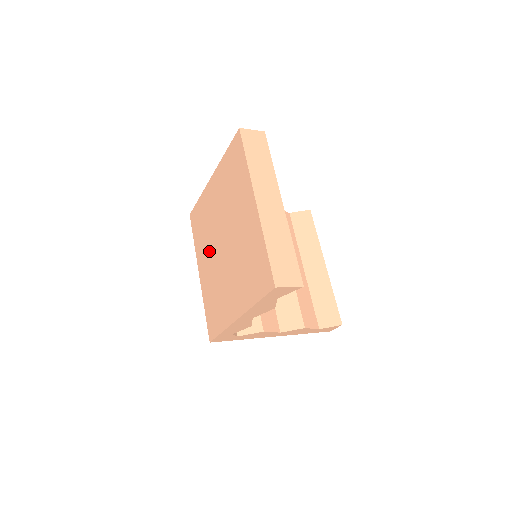
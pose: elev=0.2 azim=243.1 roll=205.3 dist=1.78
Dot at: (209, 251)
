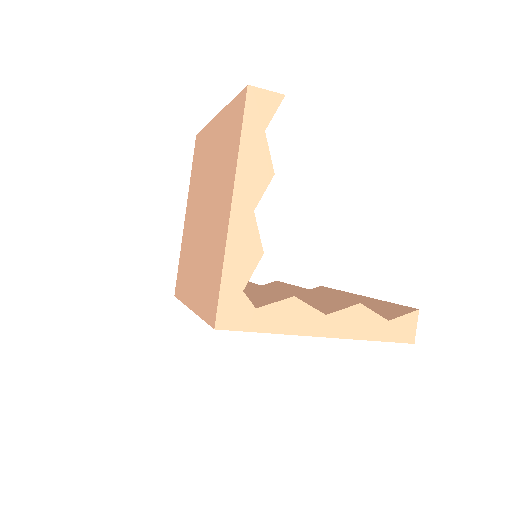
Dot at: (194, 258)
